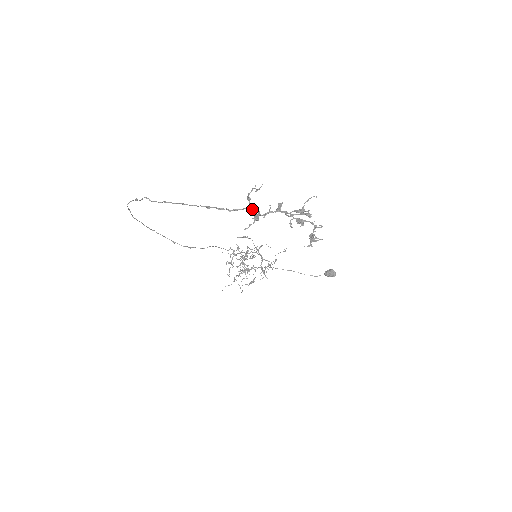
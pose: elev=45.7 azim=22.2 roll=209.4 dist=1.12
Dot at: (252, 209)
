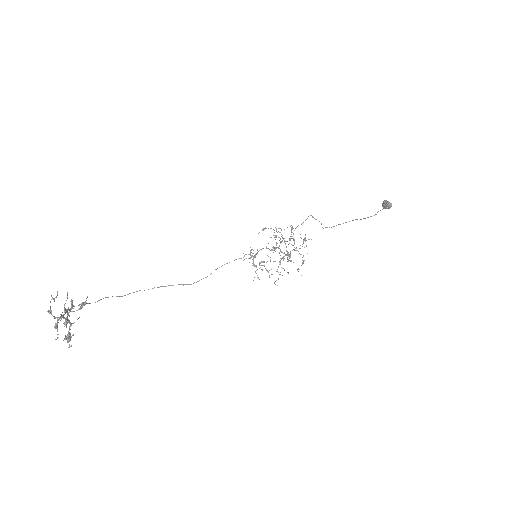
Dot at: (61, 316)
